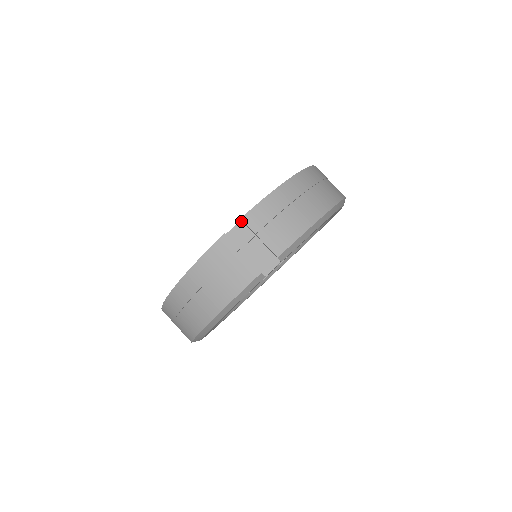
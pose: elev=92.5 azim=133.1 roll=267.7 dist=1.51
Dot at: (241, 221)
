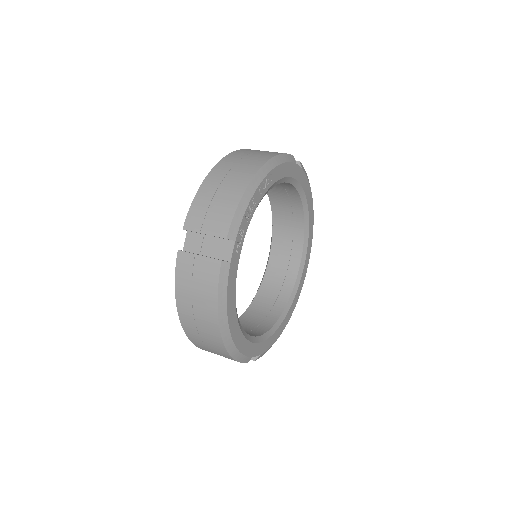
Dot at: (188, 232)
